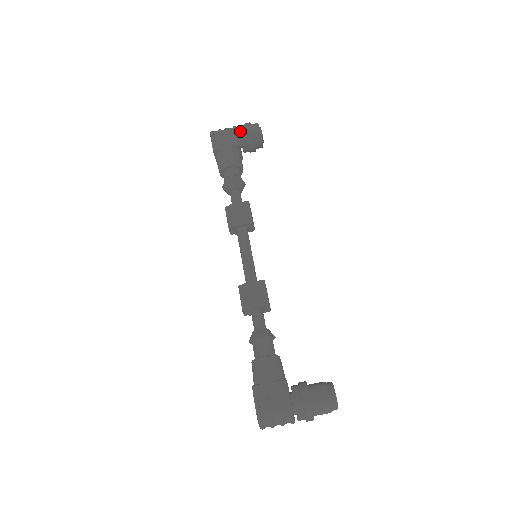
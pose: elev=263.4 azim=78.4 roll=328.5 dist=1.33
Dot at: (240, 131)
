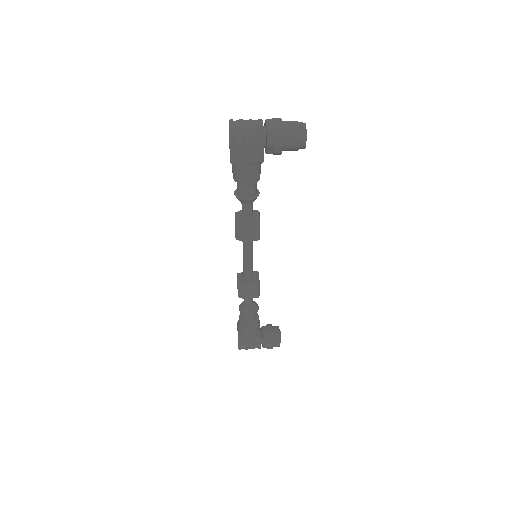
Dot at: occluded
